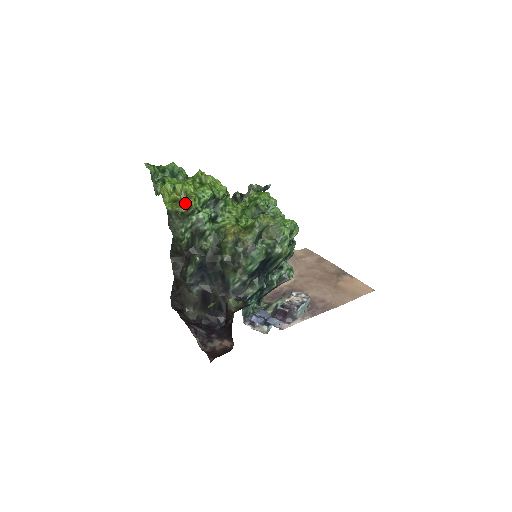
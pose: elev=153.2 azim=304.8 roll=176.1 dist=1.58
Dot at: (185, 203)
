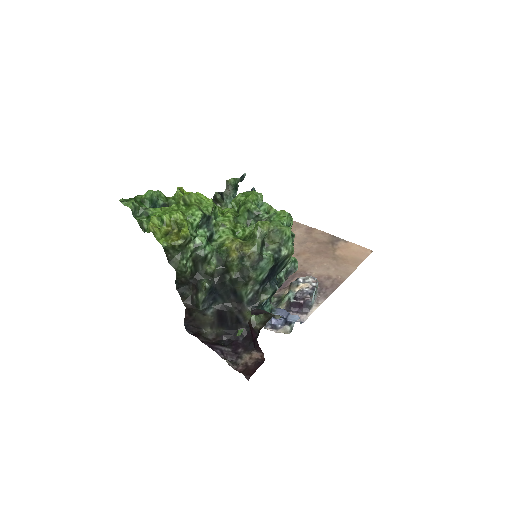
Dot at: (180, 235)
